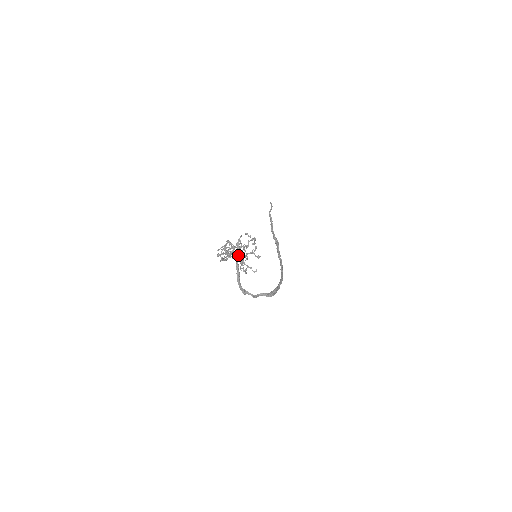
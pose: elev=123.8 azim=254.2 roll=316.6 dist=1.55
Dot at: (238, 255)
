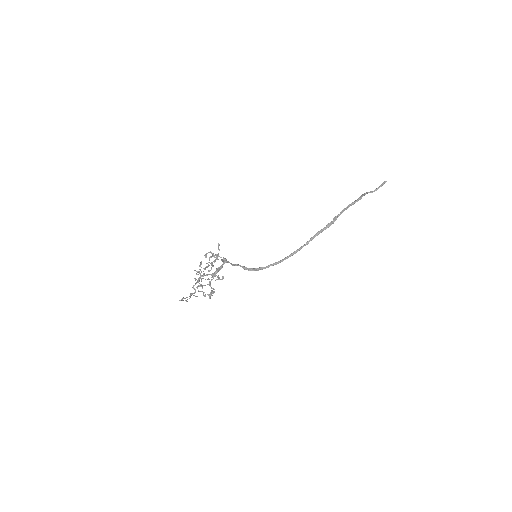
Dot at: (226, 261)
